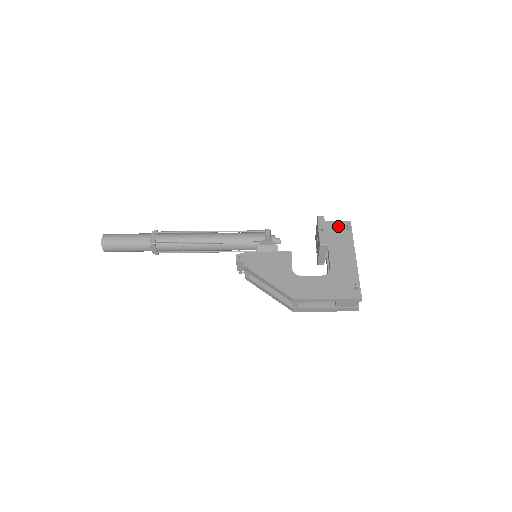
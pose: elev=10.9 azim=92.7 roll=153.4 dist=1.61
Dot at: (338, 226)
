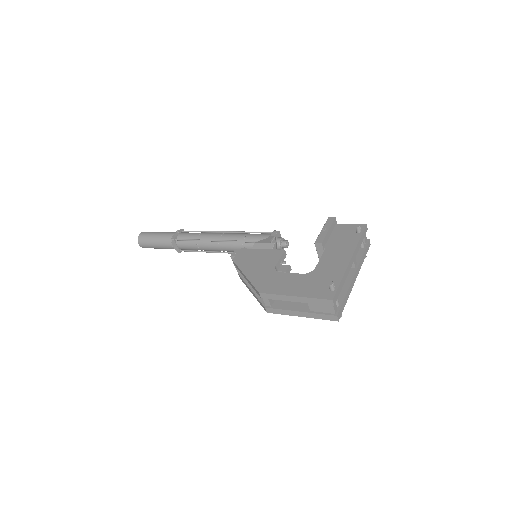
Dot at: (349, 229)
